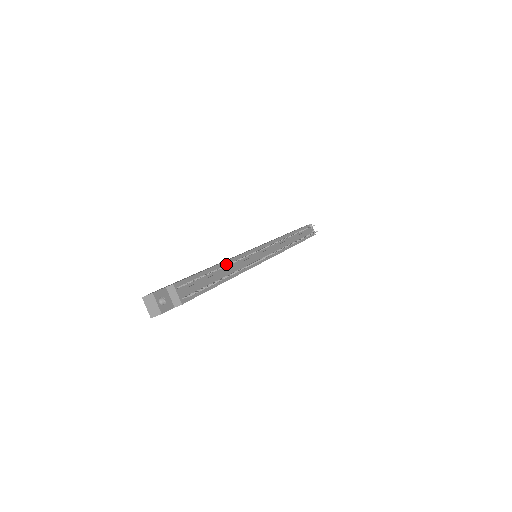
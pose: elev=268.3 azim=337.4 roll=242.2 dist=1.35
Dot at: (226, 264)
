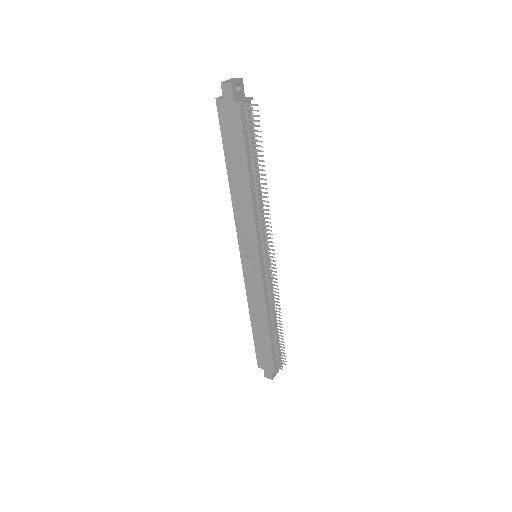
Dot at: (259, 186)
